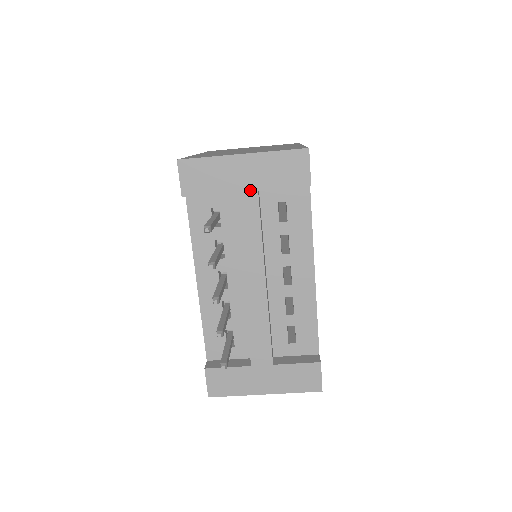
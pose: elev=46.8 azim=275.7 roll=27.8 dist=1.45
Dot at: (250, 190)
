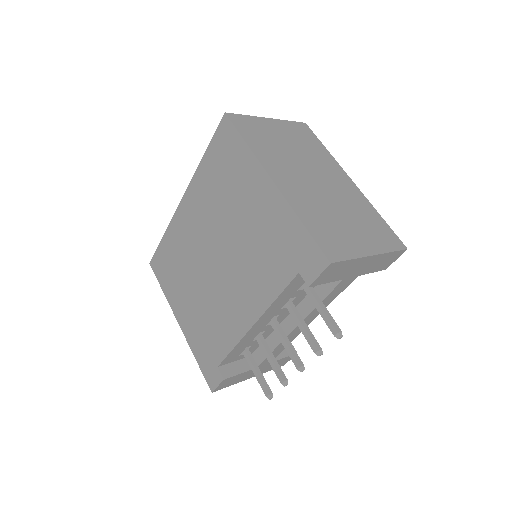
Dot at: (354, 276)
